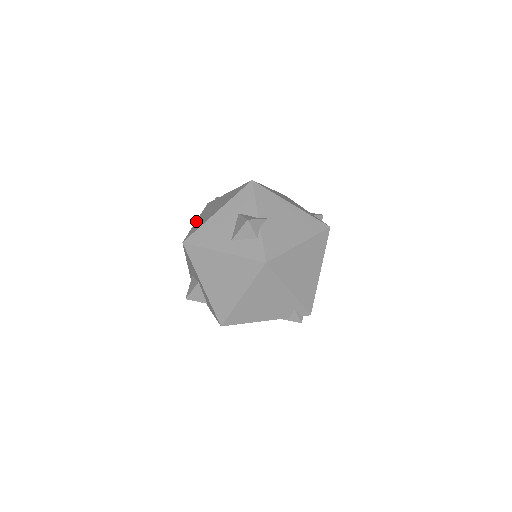
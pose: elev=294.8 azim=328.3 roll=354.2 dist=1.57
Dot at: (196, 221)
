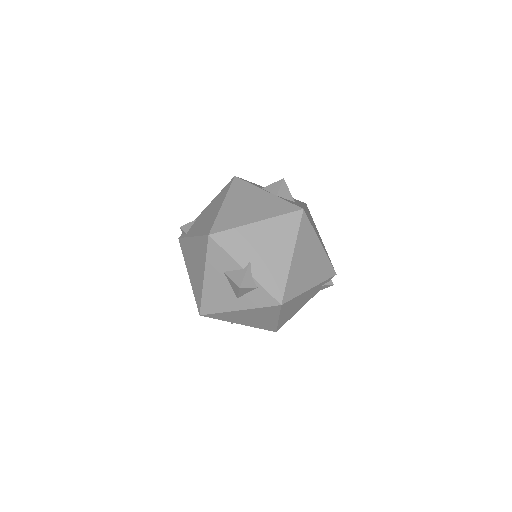
Dot at: (189, 276)
